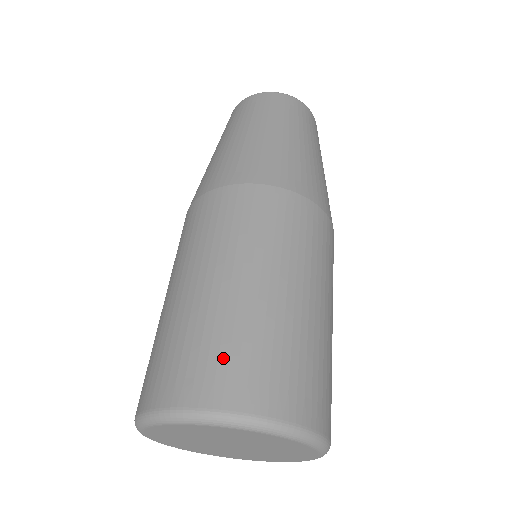
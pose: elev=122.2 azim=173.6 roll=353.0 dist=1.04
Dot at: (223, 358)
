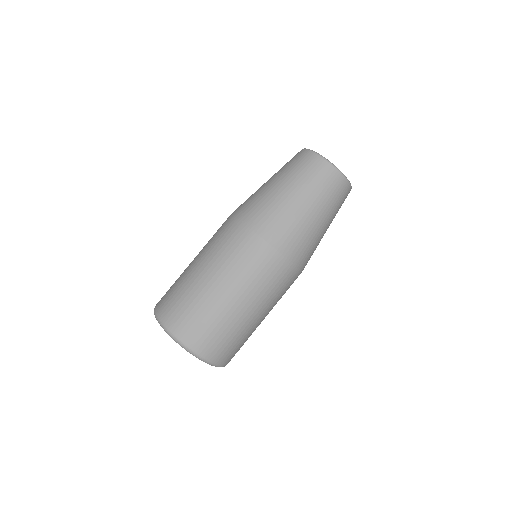
Dot at: (185, 313)
